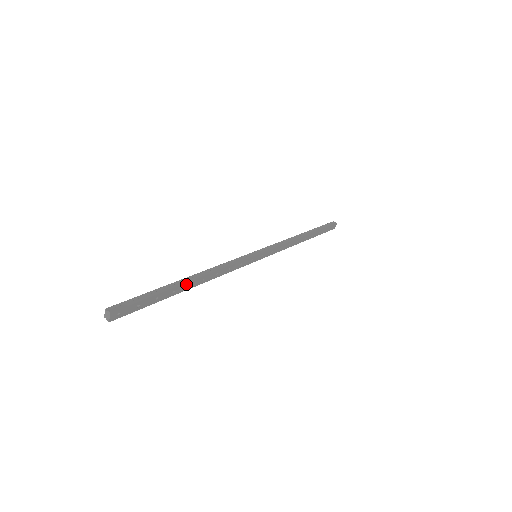
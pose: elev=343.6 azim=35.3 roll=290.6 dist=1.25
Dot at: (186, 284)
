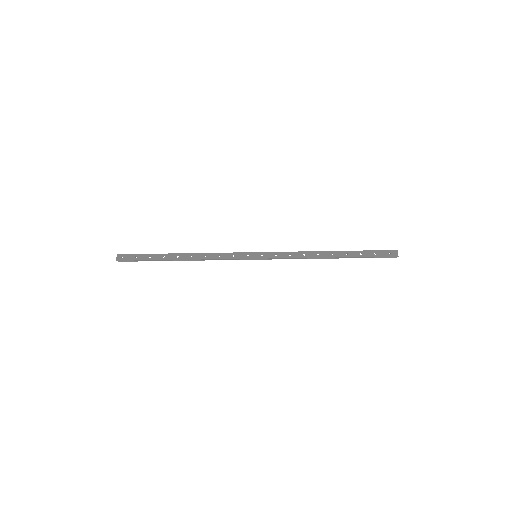
Dot at: (175, 255)
